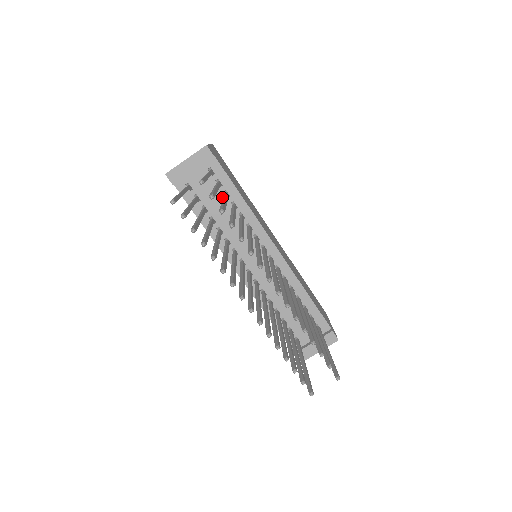
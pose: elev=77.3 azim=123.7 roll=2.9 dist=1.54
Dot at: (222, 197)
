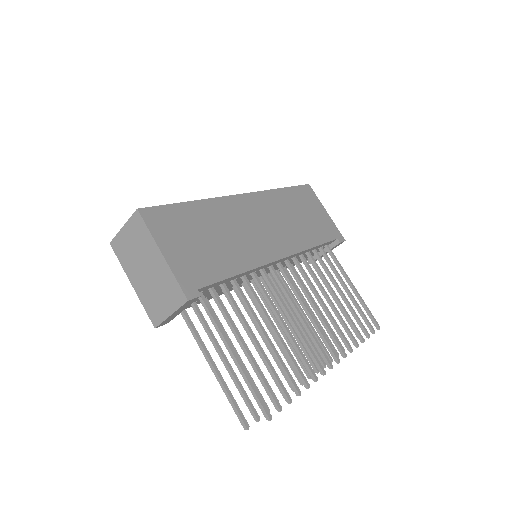
Dot at: (218, 287)
